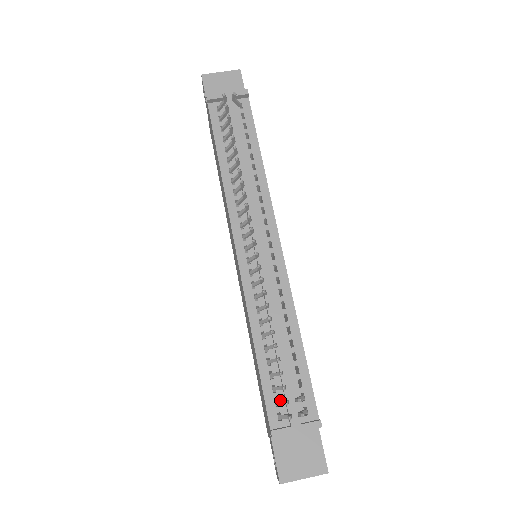
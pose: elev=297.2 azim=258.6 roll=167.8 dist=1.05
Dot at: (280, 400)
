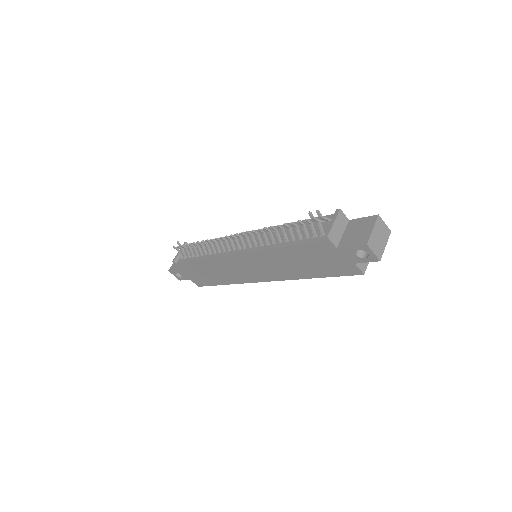
Dot at: (313, 233)
